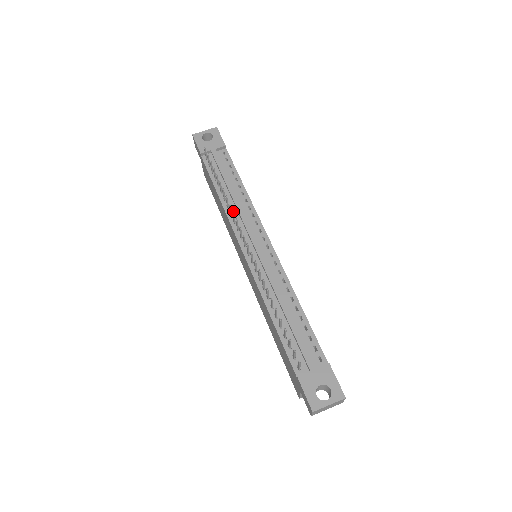
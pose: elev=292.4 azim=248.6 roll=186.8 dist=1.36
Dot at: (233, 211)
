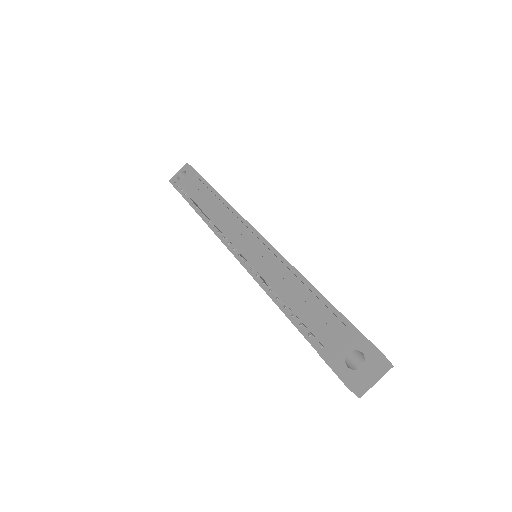
Dot at: (209, 221)
